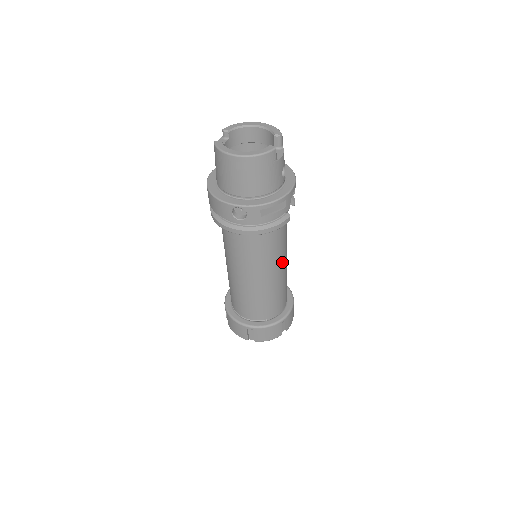
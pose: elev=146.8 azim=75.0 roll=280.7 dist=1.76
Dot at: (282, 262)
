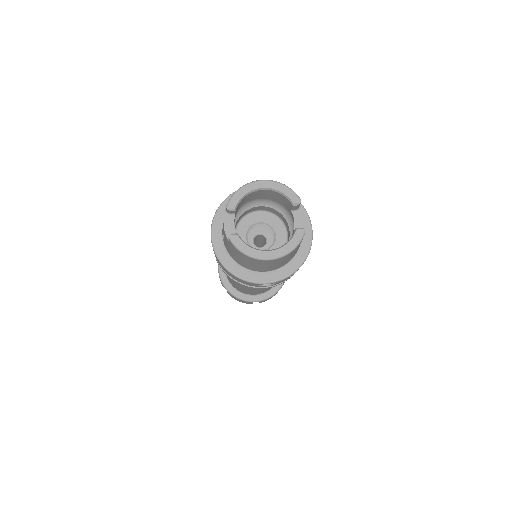
Dot at: occluded
